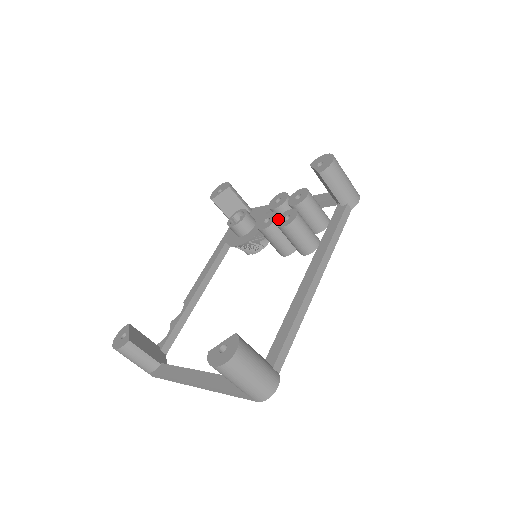
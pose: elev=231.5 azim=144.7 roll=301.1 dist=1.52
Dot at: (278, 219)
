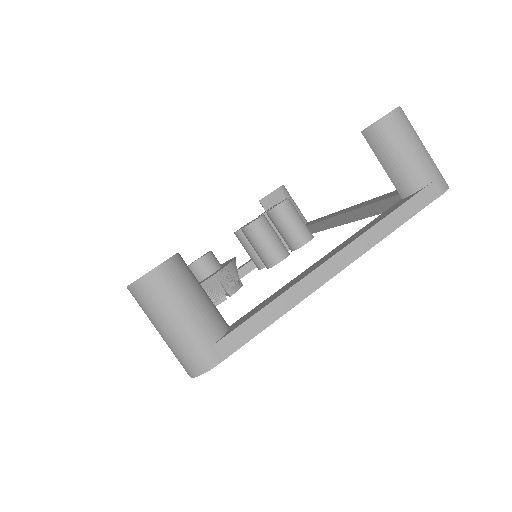
Dot at: (267, 211)
